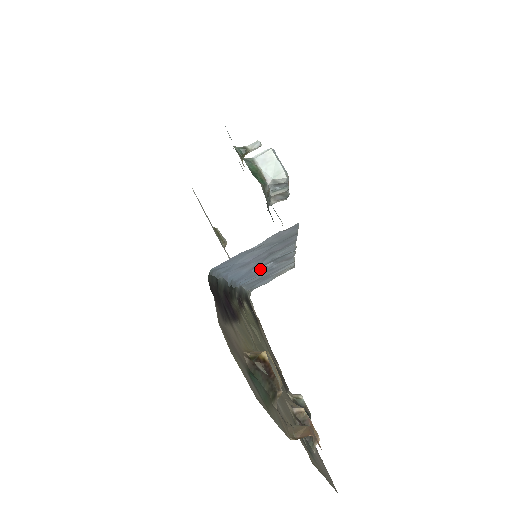
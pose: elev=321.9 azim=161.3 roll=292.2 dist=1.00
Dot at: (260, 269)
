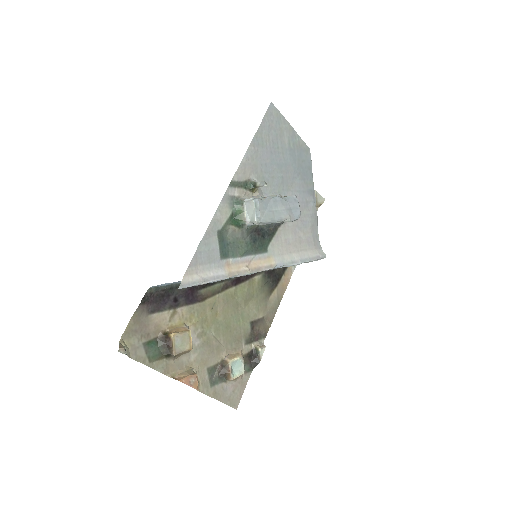
Dot at: occluded
